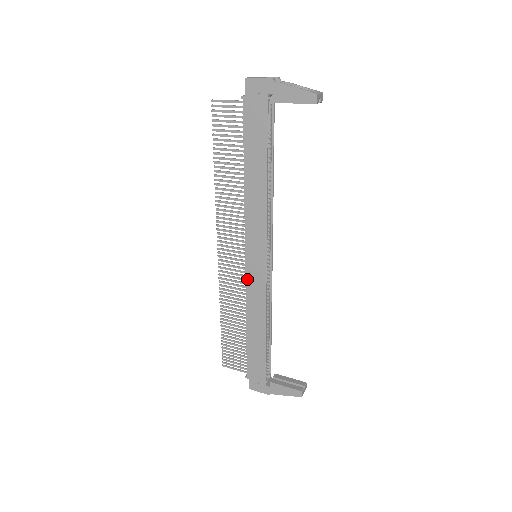
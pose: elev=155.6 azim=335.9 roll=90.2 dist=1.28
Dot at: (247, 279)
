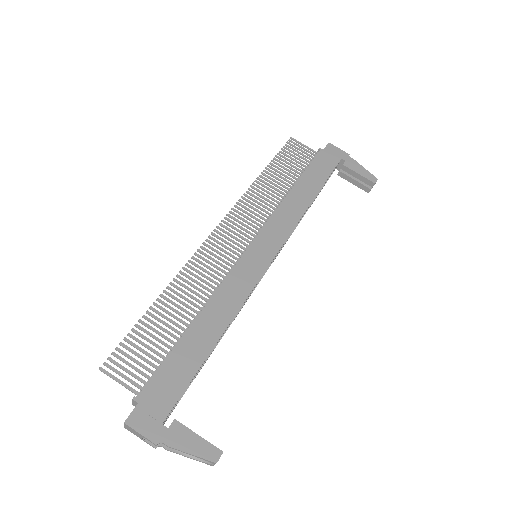
Dot at: (236, 267)
